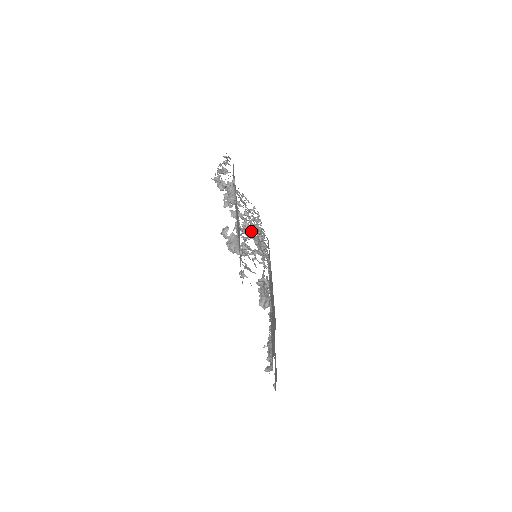
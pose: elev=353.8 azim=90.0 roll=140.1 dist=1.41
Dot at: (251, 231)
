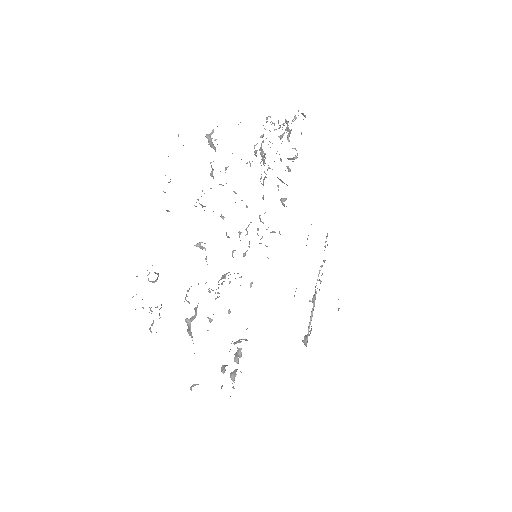
Dot at: occluded
